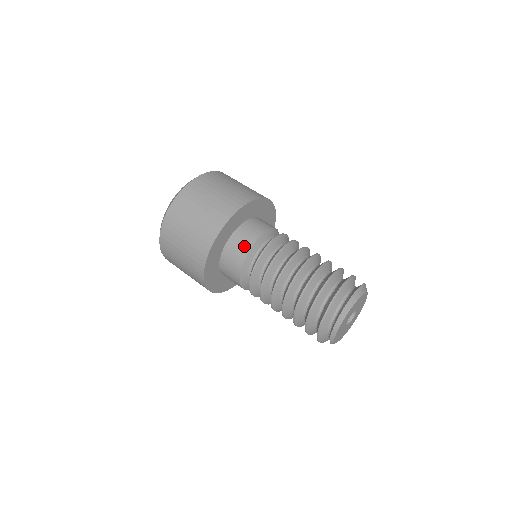
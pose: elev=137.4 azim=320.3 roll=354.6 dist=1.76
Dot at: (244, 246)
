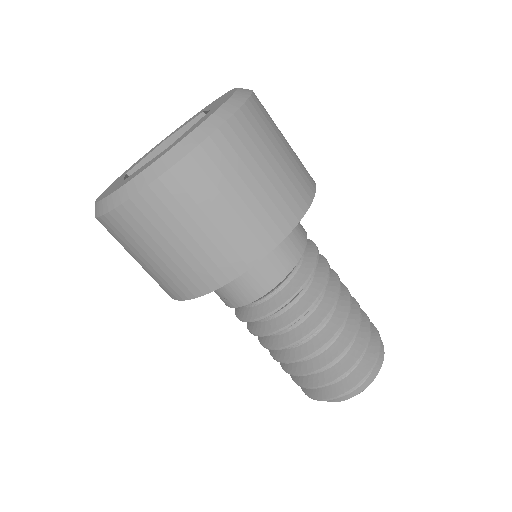
Dot at: (301, 235)
